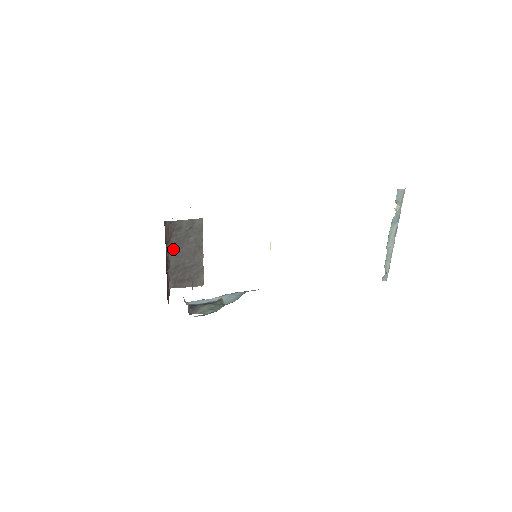
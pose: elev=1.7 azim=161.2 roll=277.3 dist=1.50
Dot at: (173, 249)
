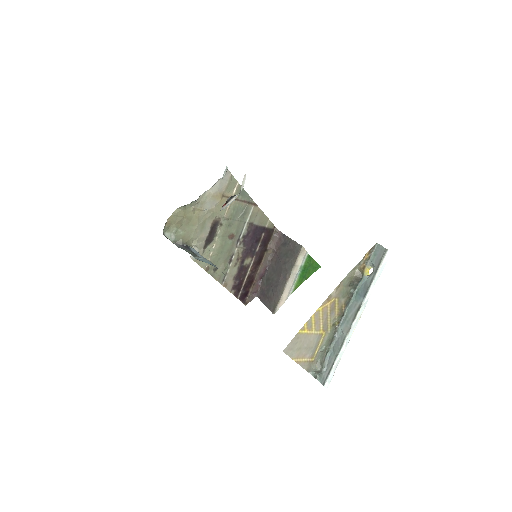
Dot at: (274, 261)
